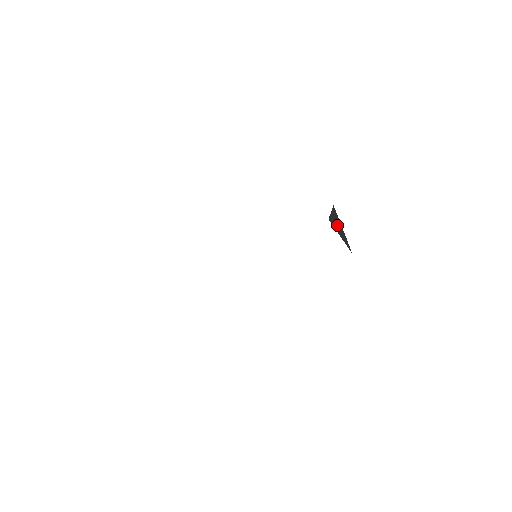
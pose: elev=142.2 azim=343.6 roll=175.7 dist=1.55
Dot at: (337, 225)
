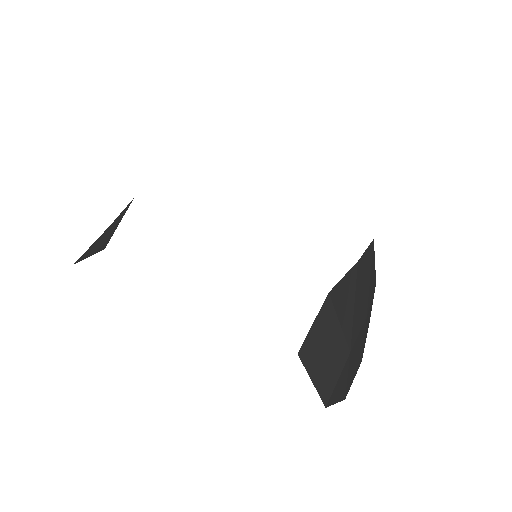
Dot at: (324, 336)
